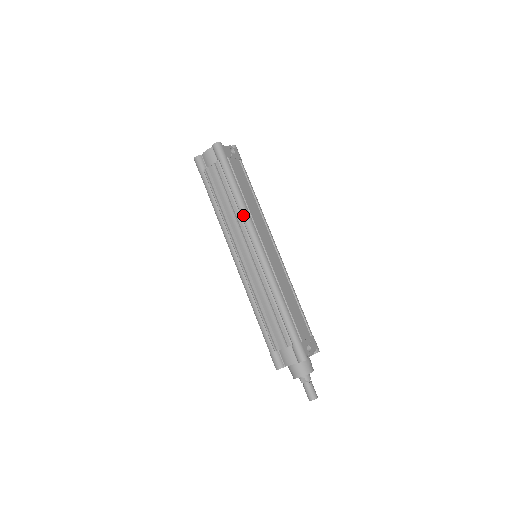
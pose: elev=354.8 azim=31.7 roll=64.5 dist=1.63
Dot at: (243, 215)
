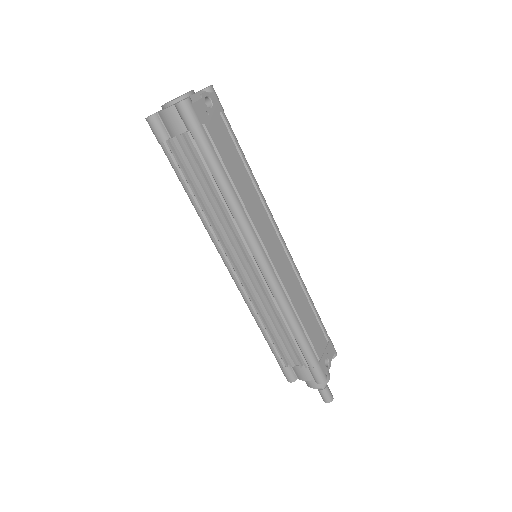
Dot at: (237, 219)
